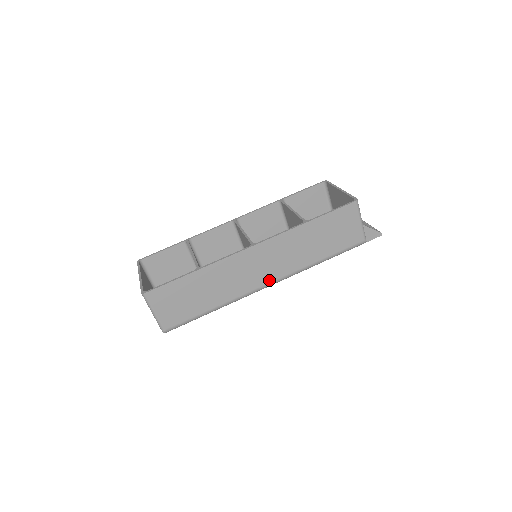
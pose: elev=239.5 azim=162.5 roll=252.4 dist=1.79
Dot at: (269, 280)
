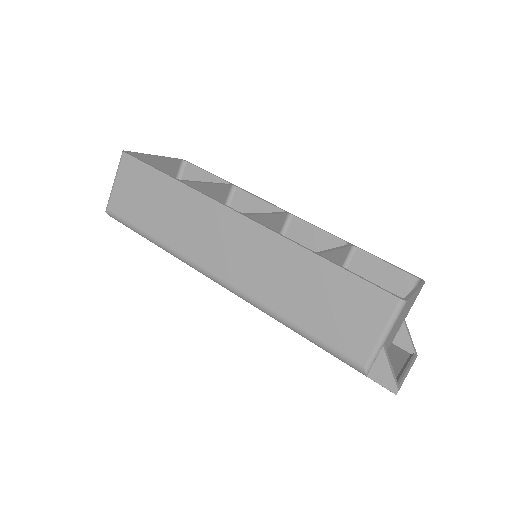
Dot at: (223, 274)
